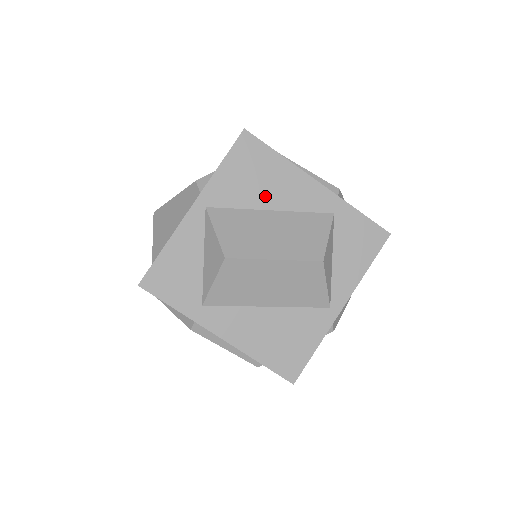
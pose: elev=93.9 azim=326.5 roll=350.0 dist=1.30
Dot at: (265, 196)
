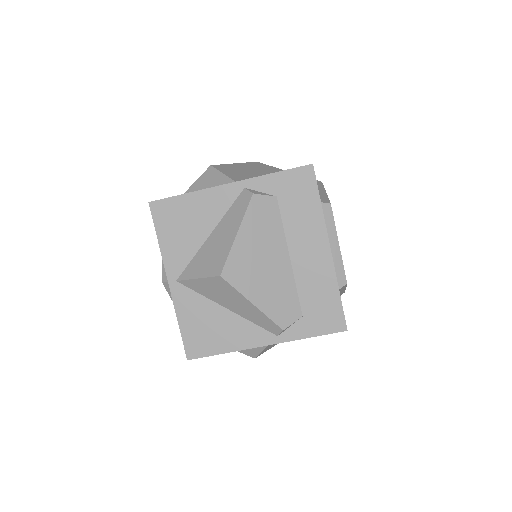
Dot at: occluded
